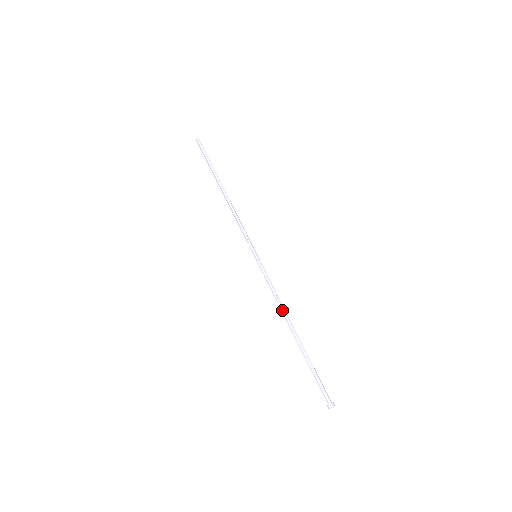
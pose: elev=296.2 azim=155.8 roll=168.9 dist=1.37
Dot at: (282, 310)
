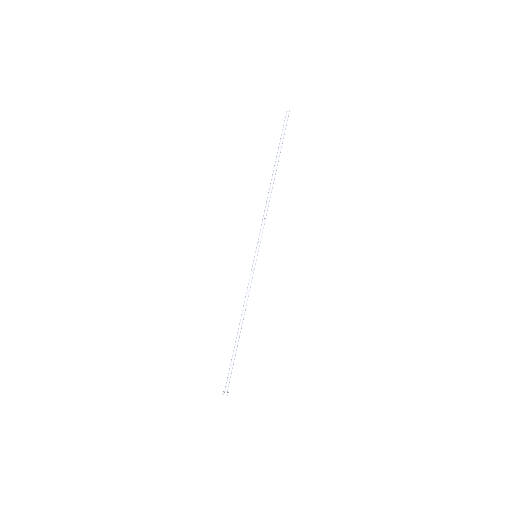
Dot at: (244, 311)
